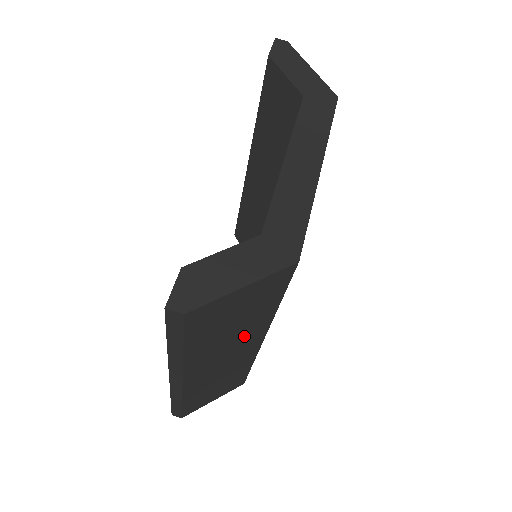
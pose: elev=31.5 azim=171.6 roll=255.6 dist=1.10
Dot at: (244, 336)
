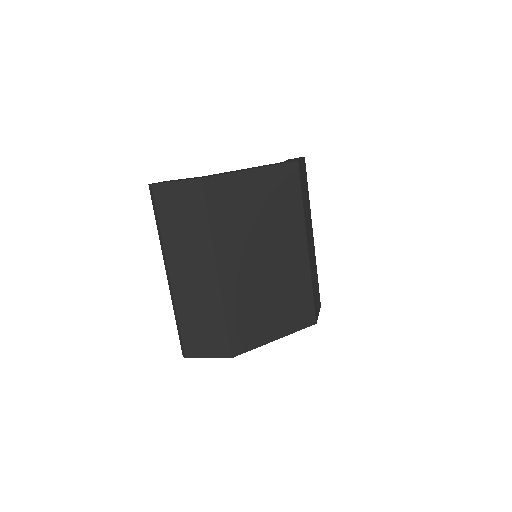
Dot at: (197, 247)
